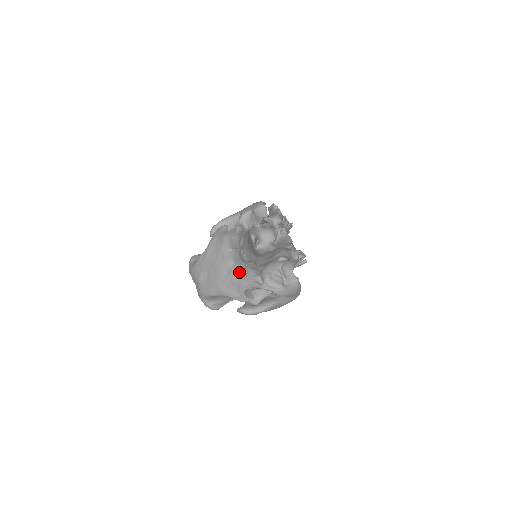
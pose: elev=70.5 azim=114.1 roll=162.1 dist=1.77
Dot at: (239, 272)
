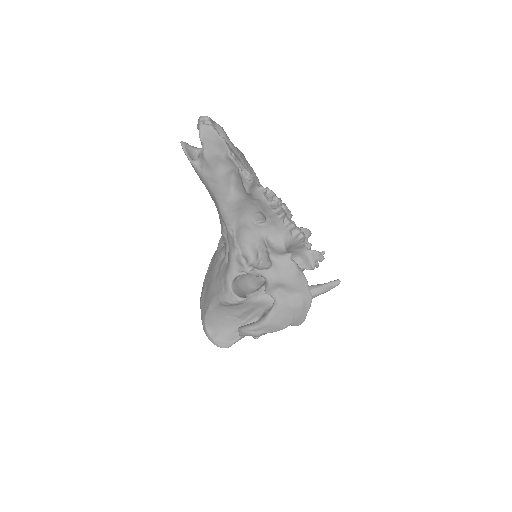
Dot at: (226, 263)
